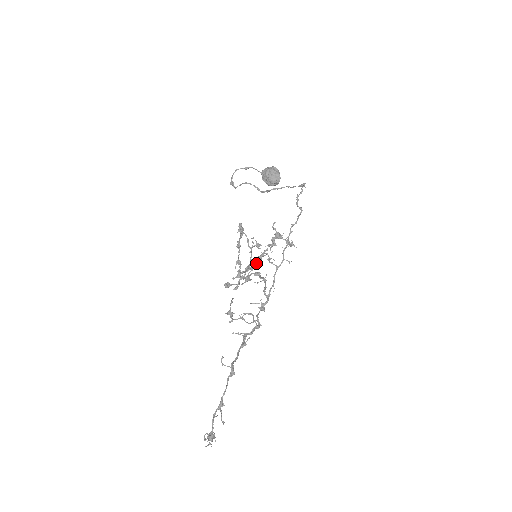
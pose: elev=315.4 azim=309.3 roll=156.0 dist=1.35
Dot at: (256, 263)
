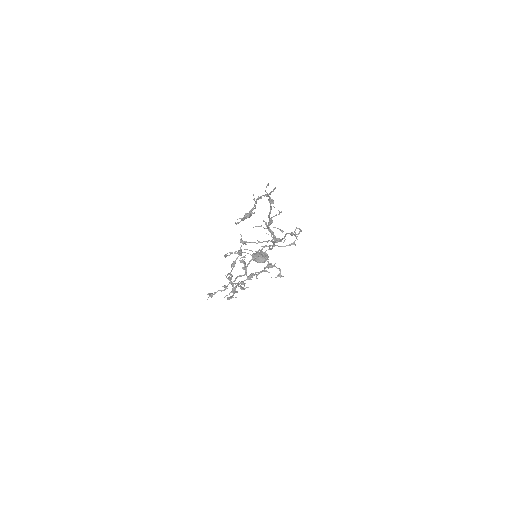
Dot at: (248, 276)
